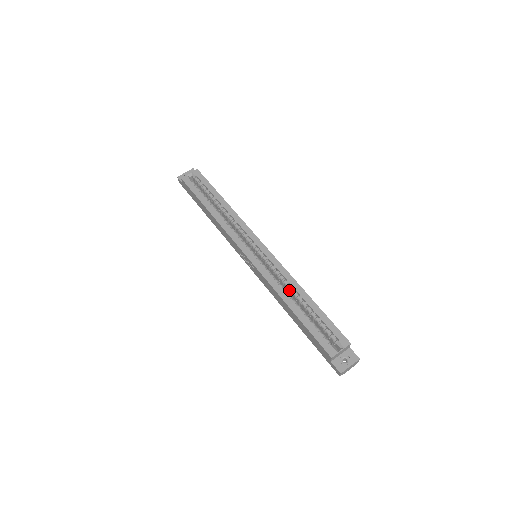
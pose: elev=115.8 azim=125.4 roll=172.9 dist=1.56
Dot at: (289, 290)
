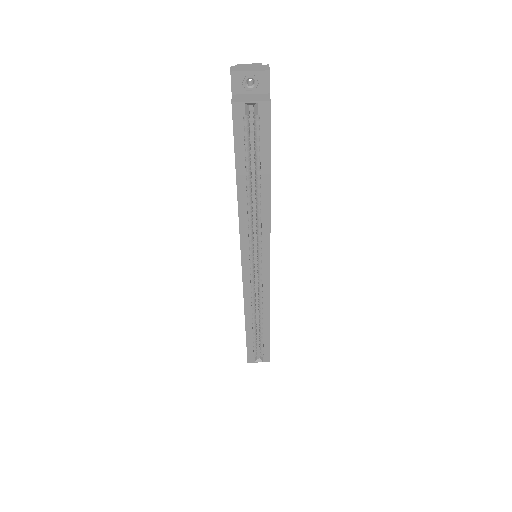
Dot at: (259, 308)
